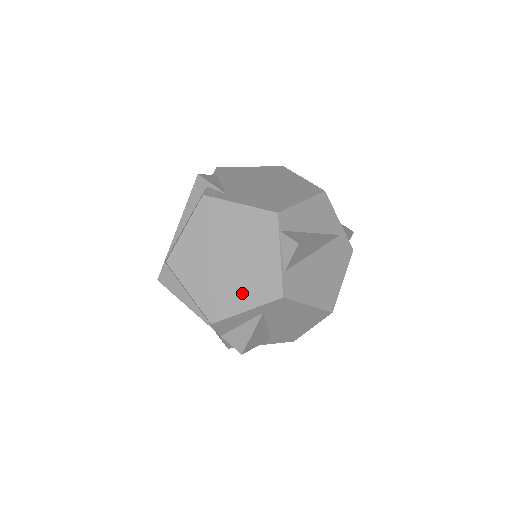
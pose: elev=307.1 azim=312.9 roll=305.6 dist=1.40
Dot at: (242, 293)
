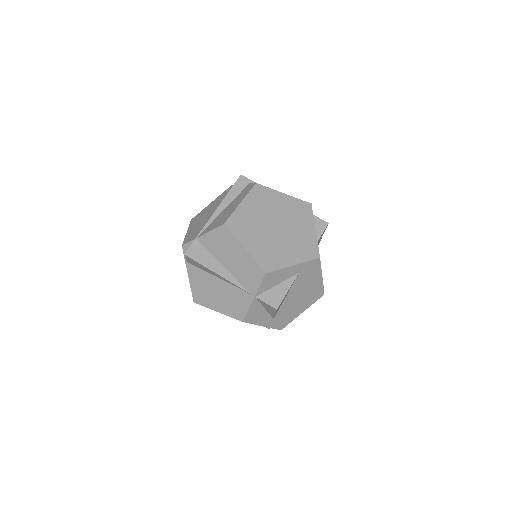
Dot at: (290, 252)
